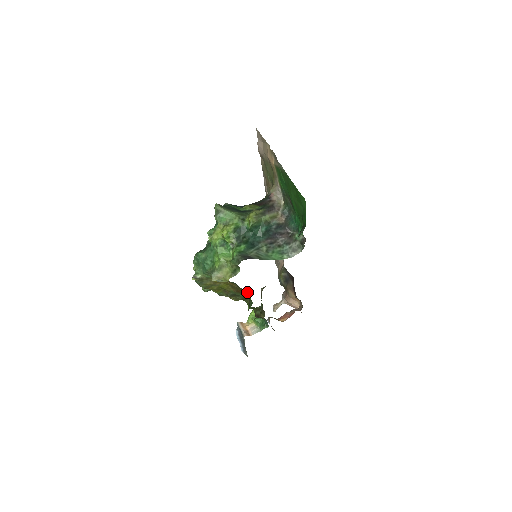
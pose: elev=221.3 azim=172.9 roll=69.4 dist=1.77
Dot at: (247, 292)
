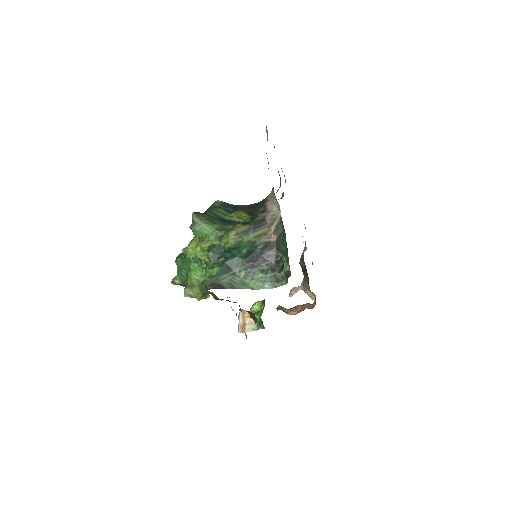
Dot at: occluded
